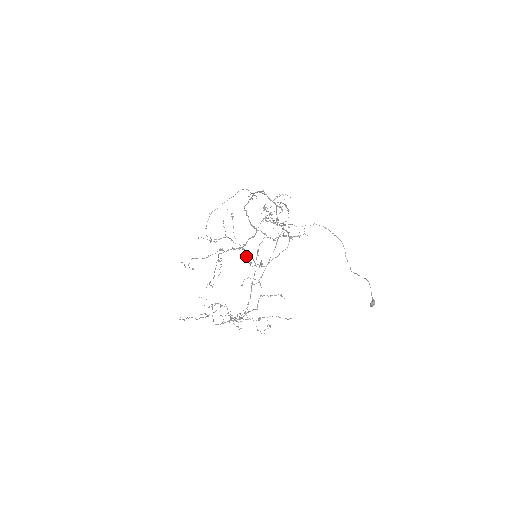
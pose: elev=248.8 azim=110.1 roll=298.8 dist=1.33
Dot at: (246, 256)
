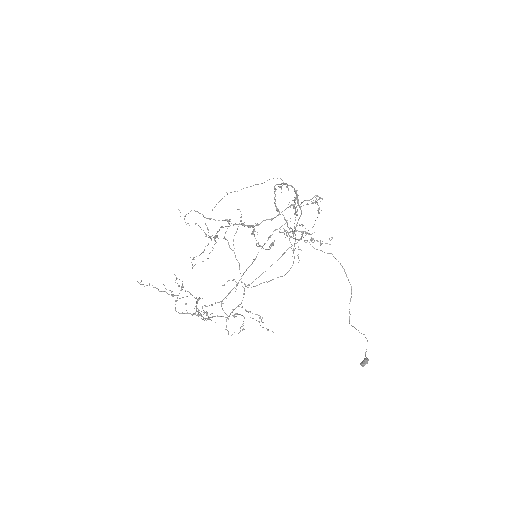
Dot at: occluded
